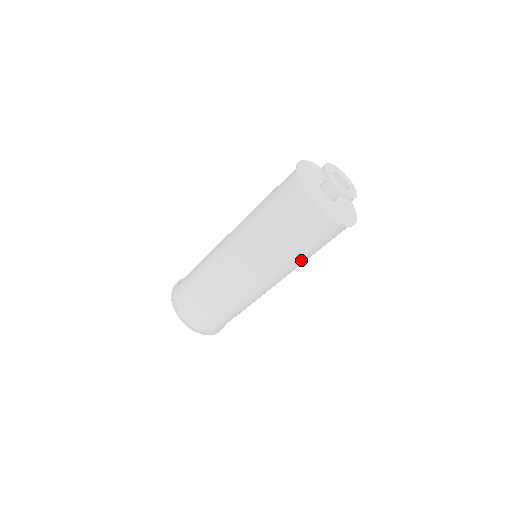
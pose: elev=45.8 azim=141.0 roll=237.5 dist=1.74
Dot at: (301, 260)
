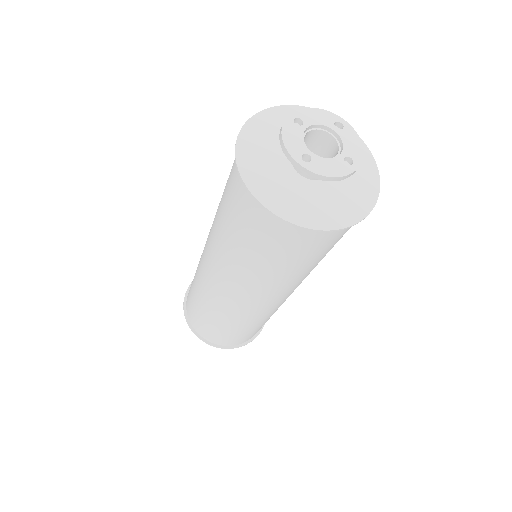
Dot at: occluded
